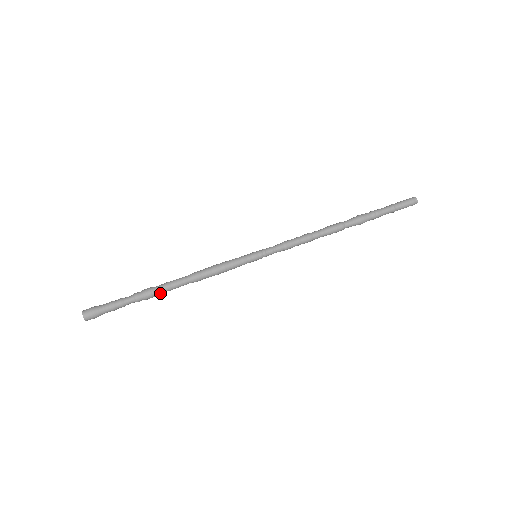
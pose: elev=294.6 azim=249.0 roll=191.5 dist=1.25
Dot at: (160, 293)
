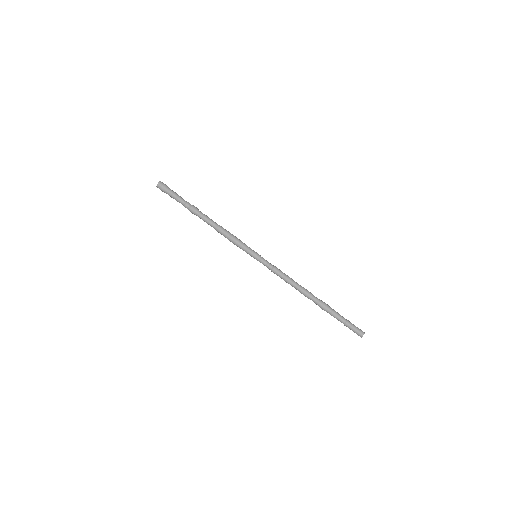
Dot at: (198, 216)
